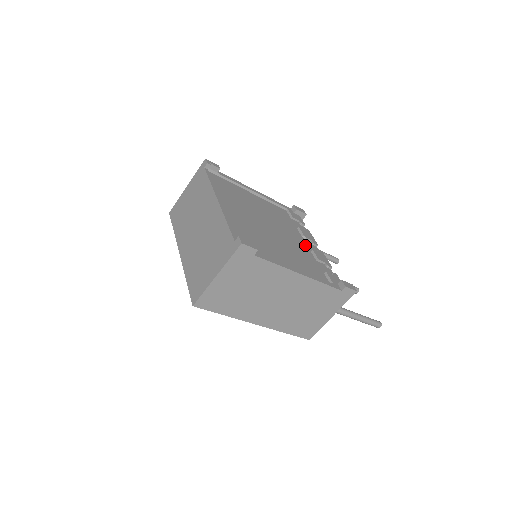
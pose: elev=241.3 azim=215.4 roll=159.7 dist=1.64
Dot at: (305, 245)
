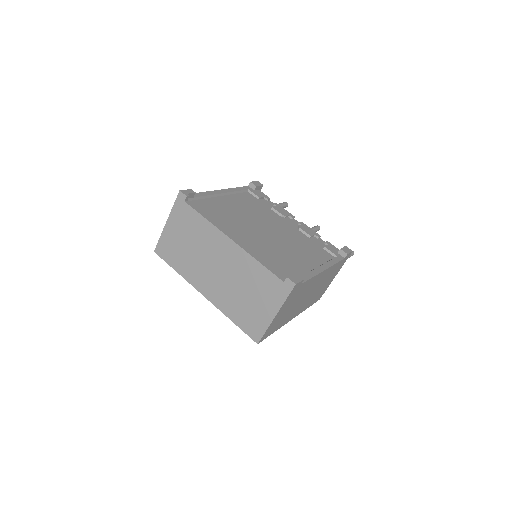
Dot at: (291, 226)
